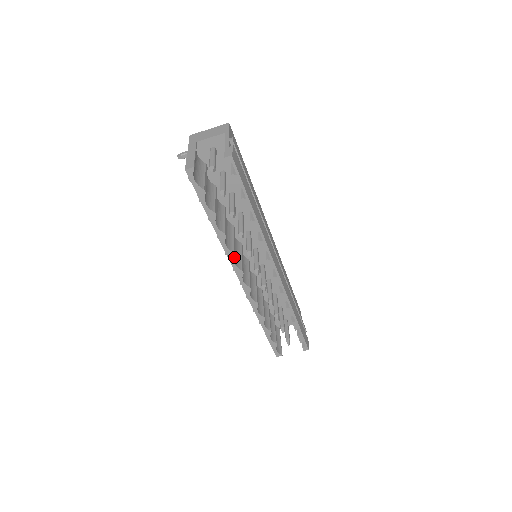
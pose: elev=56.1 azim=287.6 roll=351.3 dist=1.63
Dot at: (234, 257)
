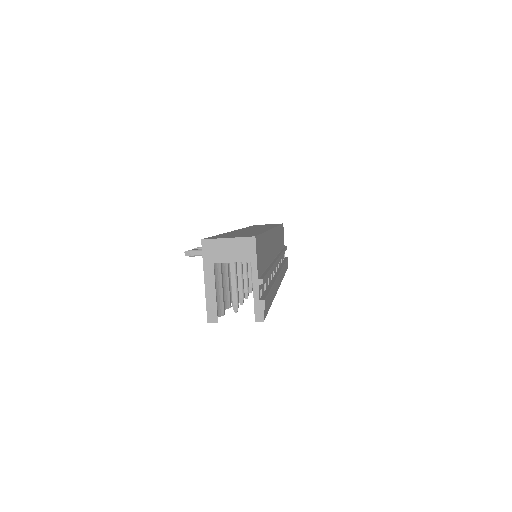
Dot at: occluded
